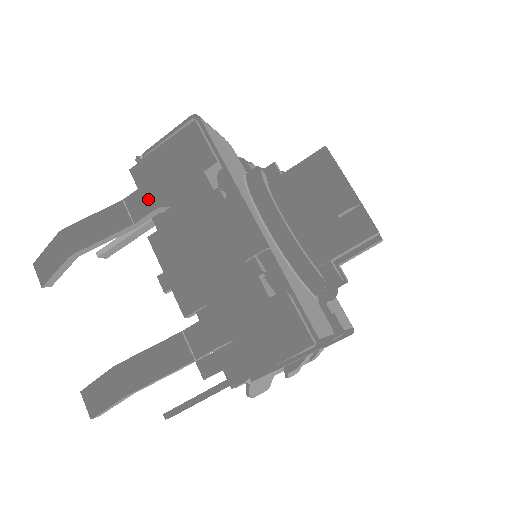
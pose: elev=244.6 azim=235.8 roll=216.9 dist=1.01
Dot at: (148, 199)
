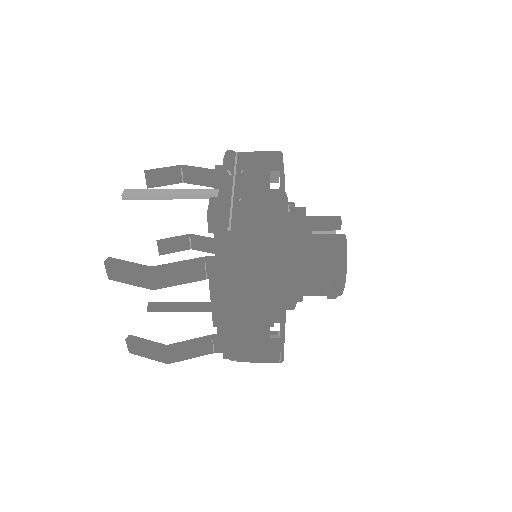
Dot at: (225, 271)
